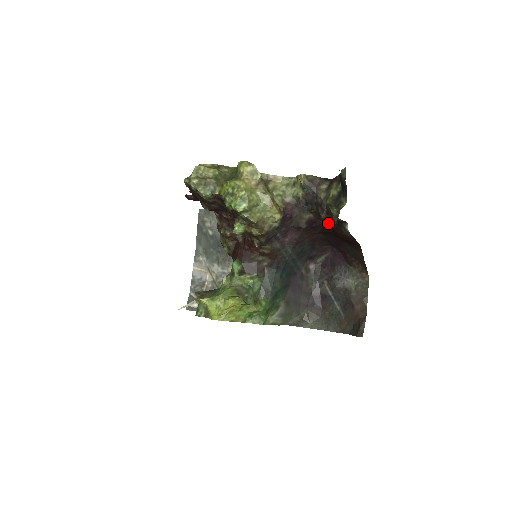
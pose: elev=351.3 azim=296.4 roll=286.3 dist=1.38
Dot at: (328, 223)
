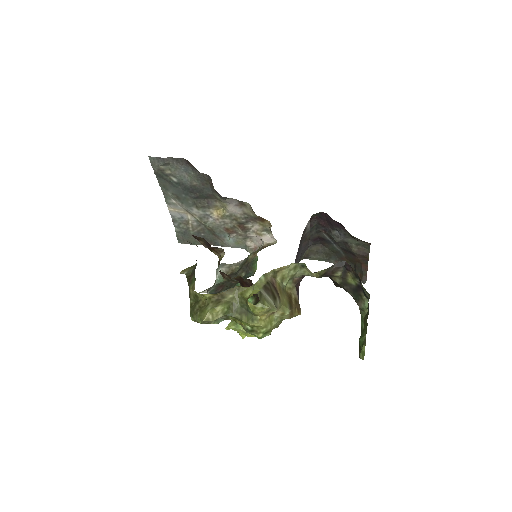
Dot at: occluded
